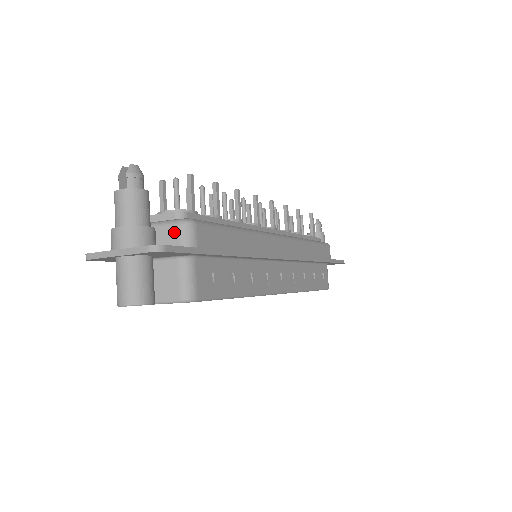
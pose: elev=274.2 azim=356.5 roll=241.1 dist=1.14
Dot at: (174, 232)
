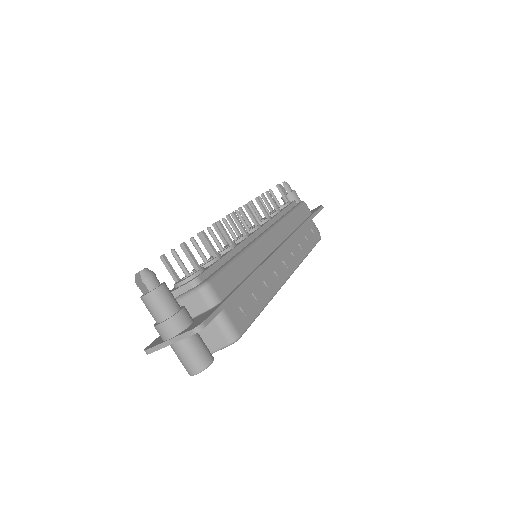
Dot at: (198, 299)
